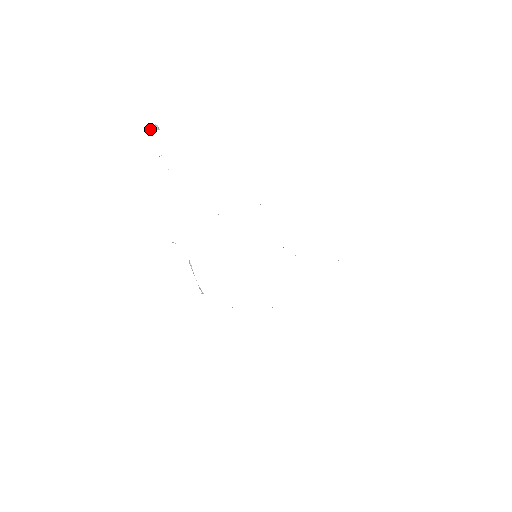
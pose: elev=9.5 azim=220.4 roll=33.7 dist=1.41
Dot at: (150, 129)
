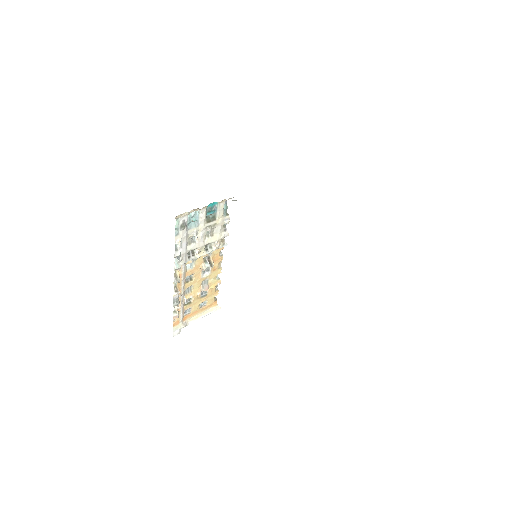
Dot at: (173, 333)
